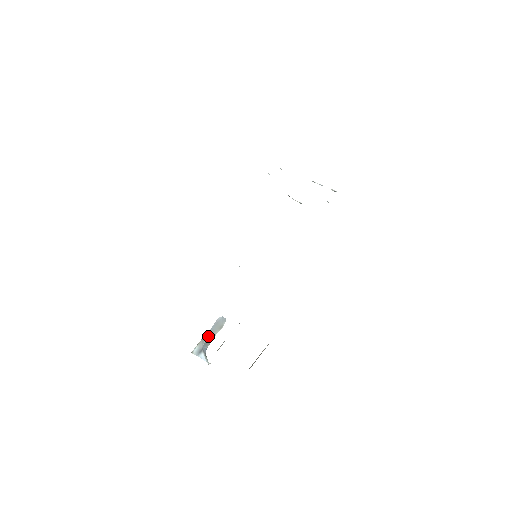
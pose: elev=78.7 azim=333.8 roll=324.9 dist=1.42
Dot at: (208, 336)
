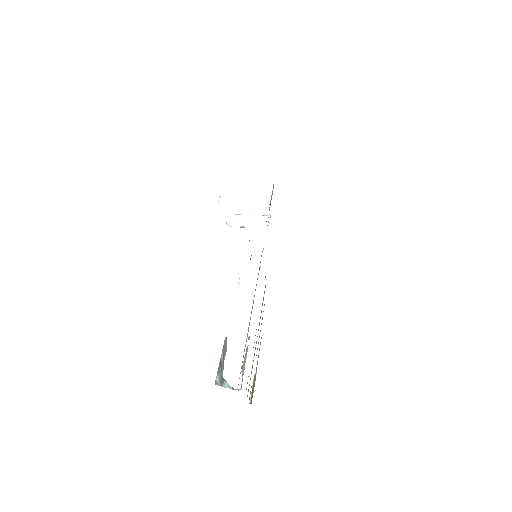
Dot at: (222, 361)
